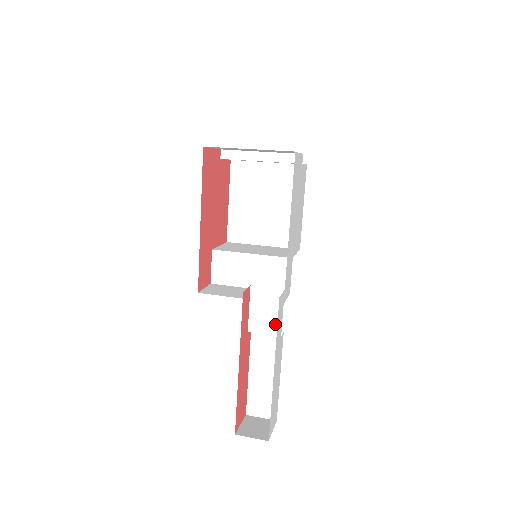
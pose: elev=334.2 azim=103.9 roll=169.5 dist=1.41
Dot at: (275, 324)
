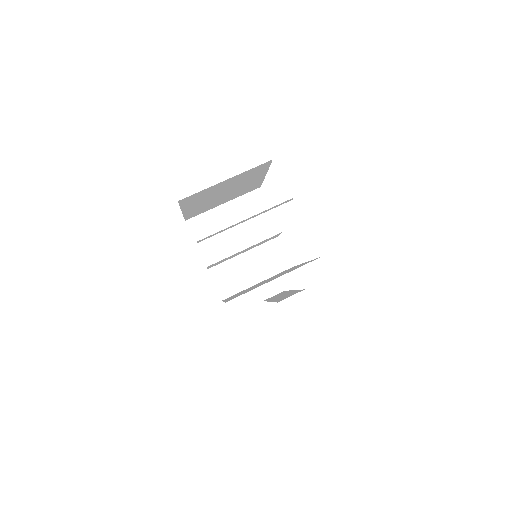
Dot at: occluded
